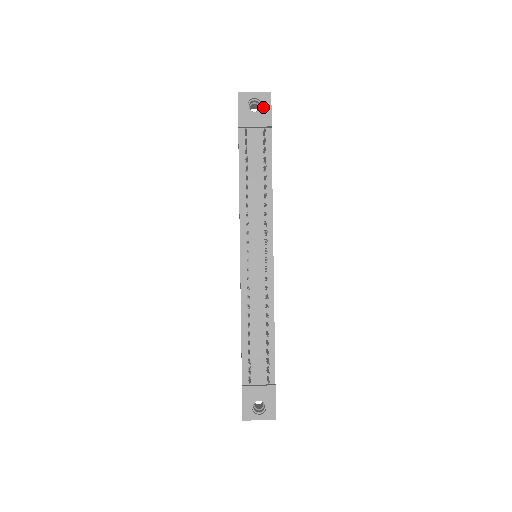
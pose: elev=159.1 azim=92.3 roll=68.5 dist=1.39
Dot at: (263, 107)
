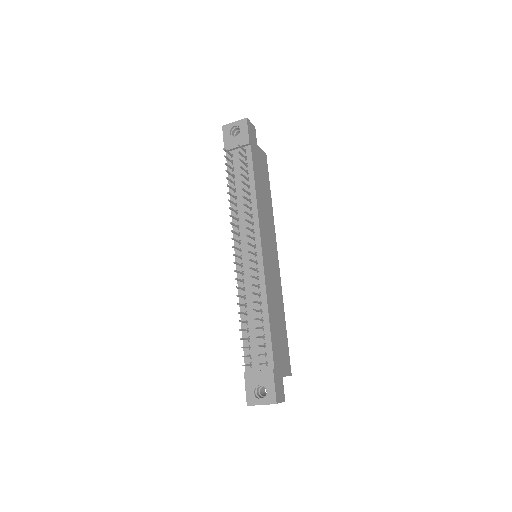
Dot at: (241, 131)
